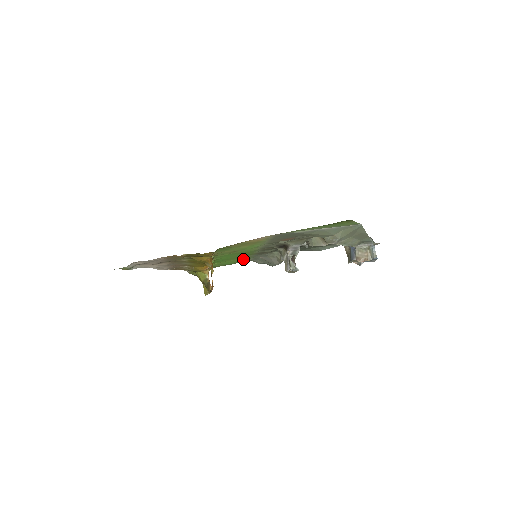
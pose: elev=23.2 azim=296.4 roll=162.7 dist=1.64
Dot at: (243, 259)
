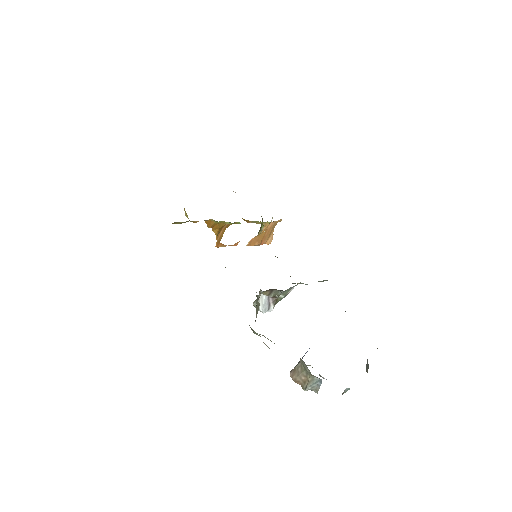
Dot at: occluded
